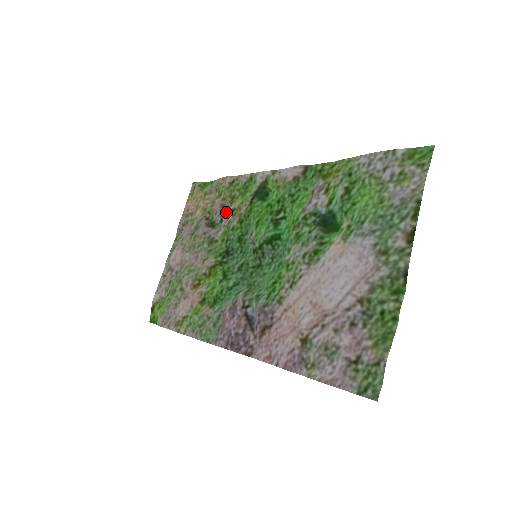
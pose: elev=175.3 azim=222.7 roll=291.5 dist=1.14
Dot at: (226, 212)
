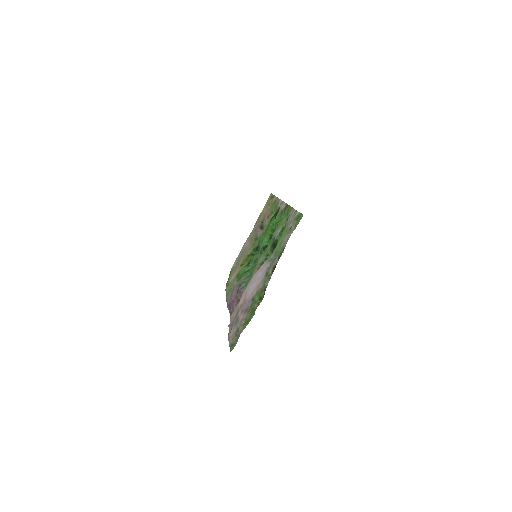
Dot at: (267, 221)
